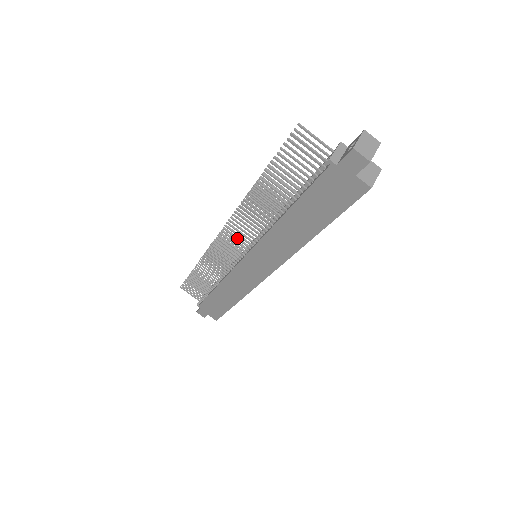
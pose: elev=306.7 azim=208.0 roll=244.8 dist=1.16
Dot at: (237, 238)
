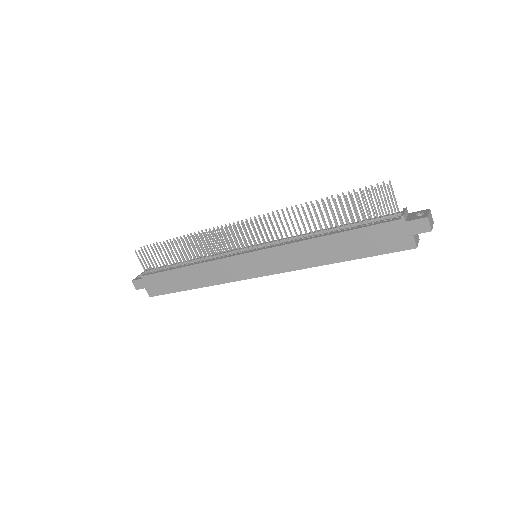
Dot at: (256, 234)
